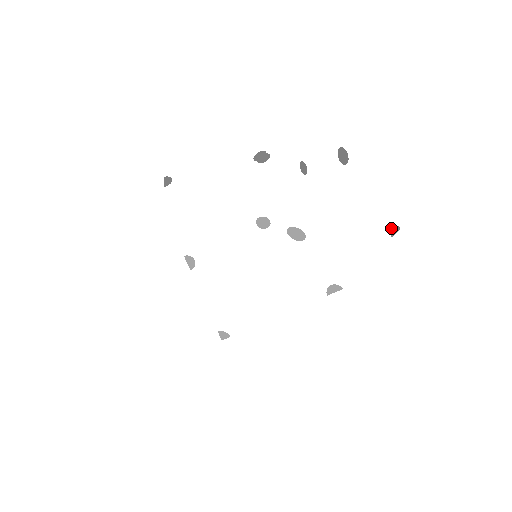
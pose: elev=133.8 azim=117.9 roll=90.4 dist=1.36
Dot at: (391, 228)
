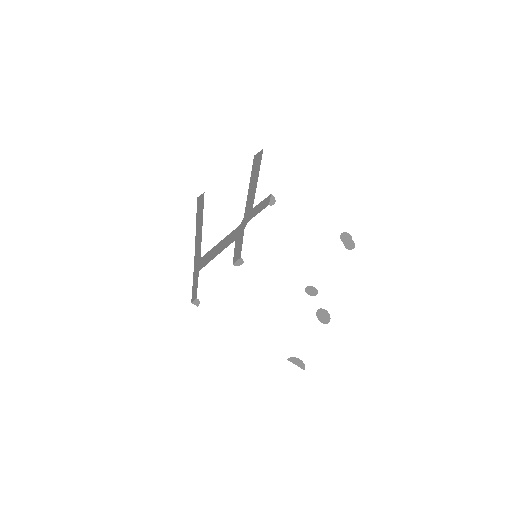
Dot at: occluded
